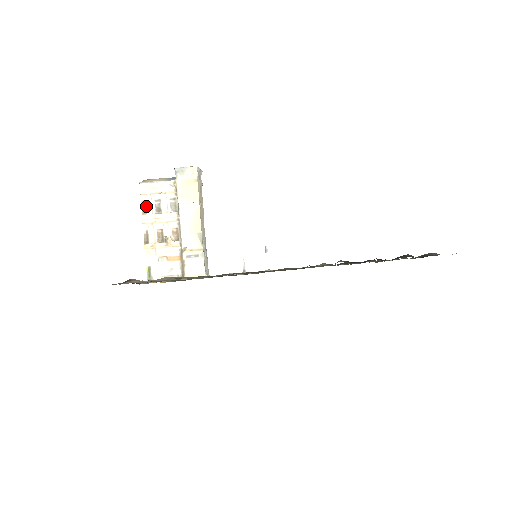
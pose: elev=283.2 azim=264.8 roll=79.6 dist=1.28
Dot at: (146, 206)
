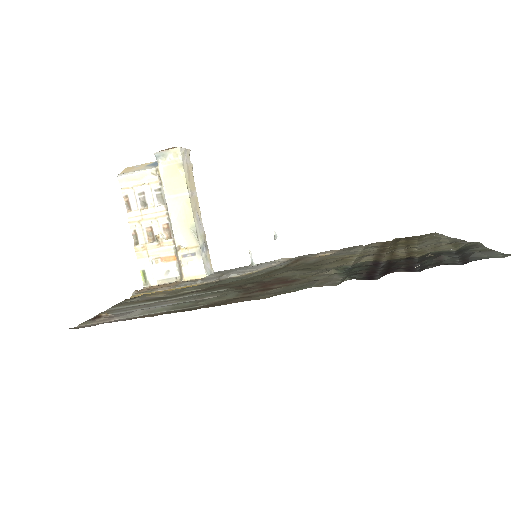
Dot at: (129, 202)
